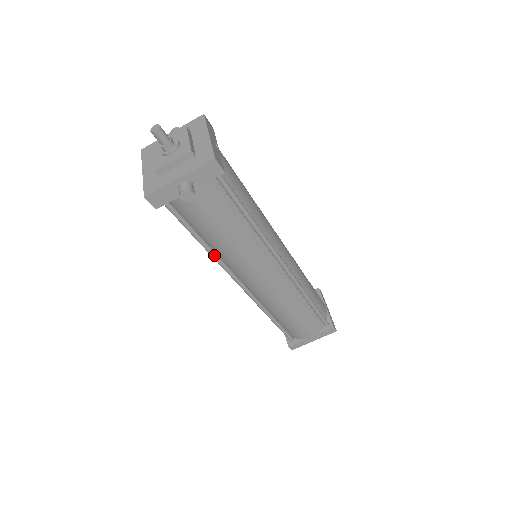
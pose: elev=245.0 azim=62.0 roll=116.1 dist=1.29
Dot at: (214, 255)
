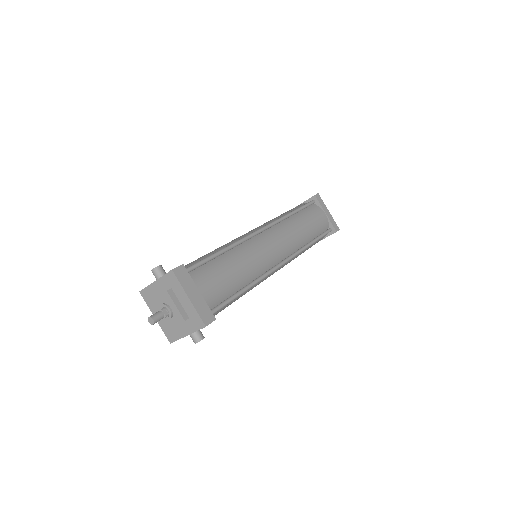
Dot at: occluded
